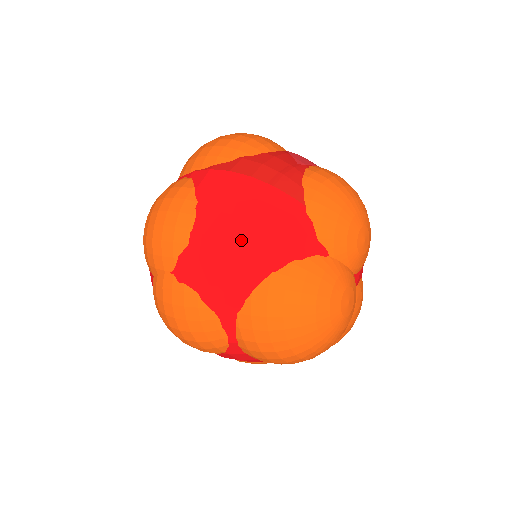
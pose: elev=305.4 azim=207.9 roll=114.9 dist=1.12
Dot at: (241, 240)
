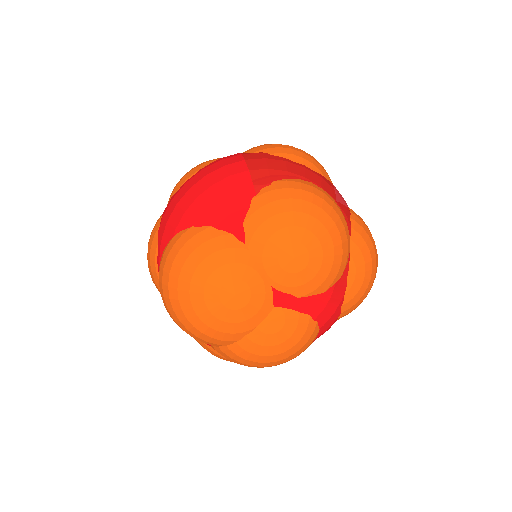
Dot at: (194, 193)
